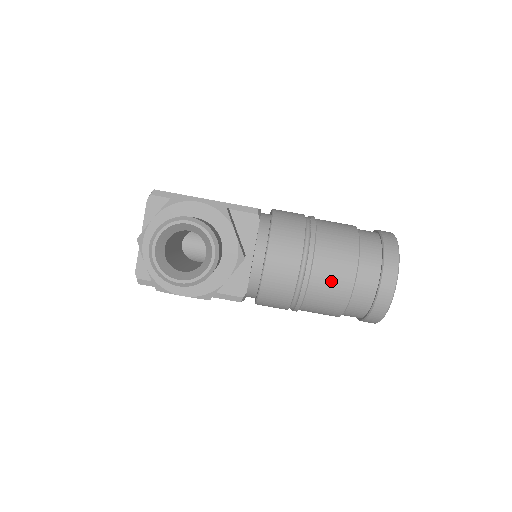
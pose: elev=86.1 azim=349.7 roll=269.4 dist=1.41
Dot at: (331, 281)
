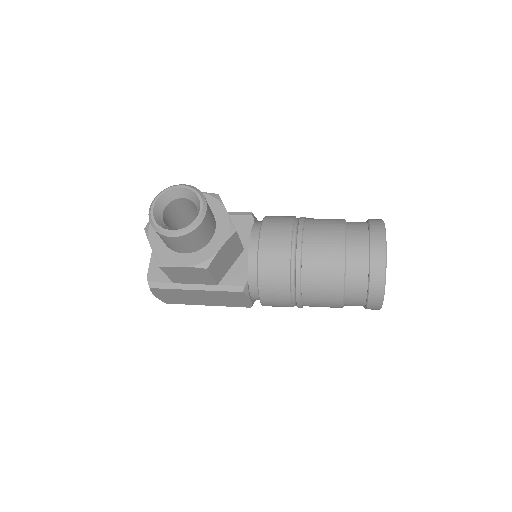
Dot at: (323, 252)
